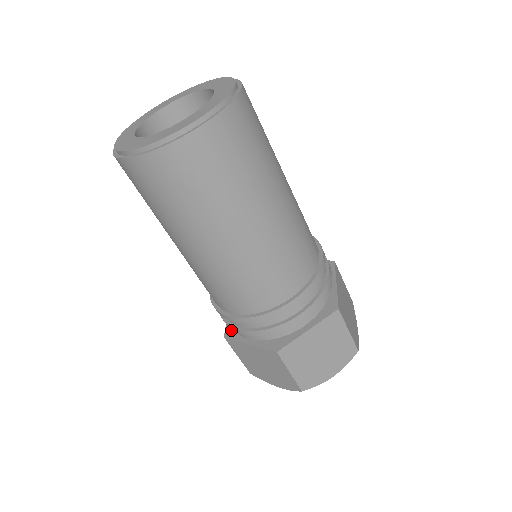
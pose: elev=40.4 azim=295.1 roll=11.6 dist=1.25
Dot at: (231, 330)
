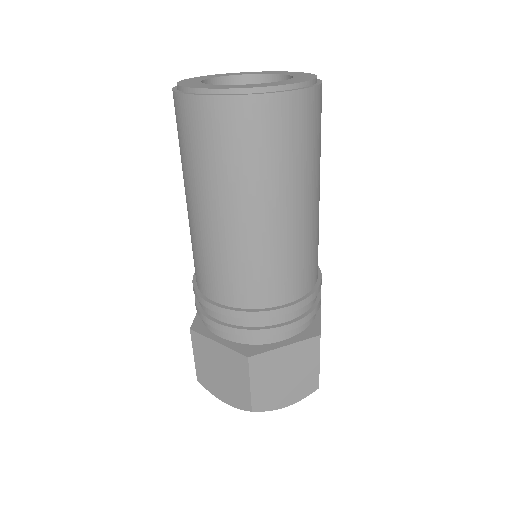
Dot at: (199, 324)
